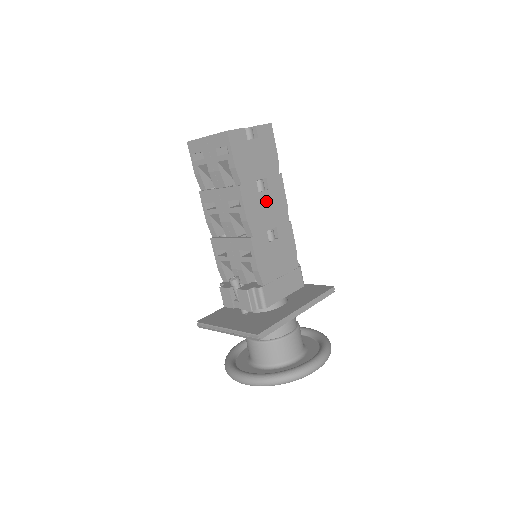
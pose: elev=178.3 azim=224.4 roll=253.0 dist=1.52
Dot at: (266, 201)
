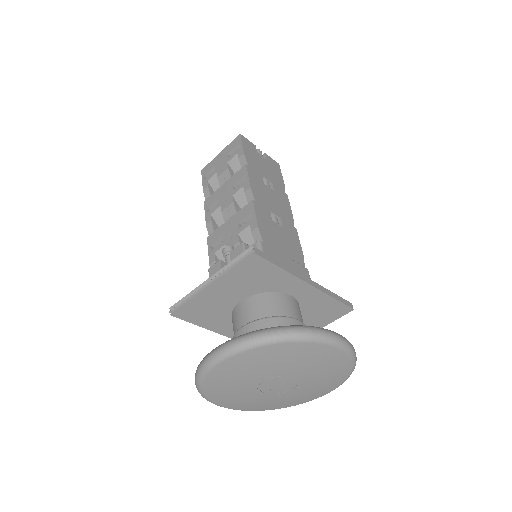
Dot at: (271, 195)
